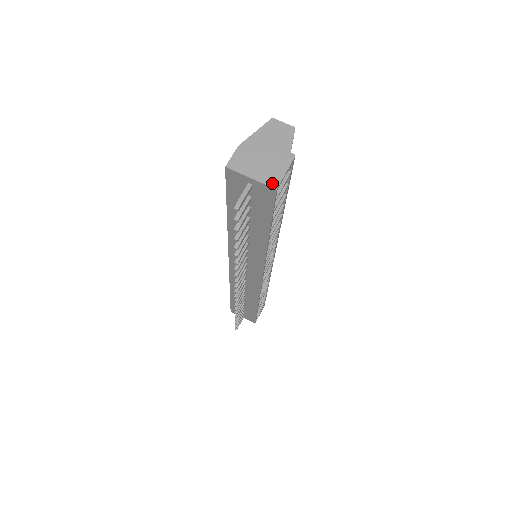
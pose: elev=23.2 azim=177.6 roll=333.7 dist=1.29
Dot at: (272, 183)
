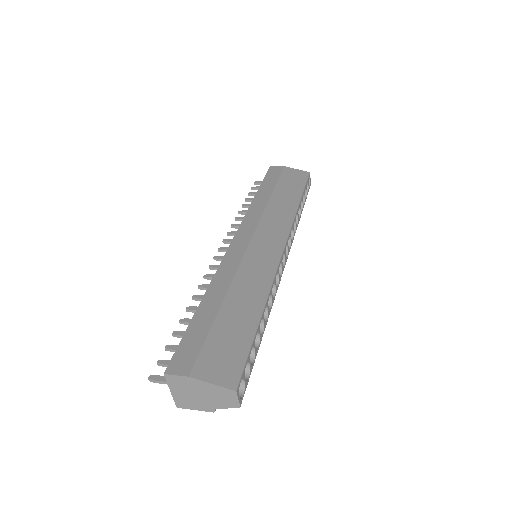
Dot at: (179, 404)
